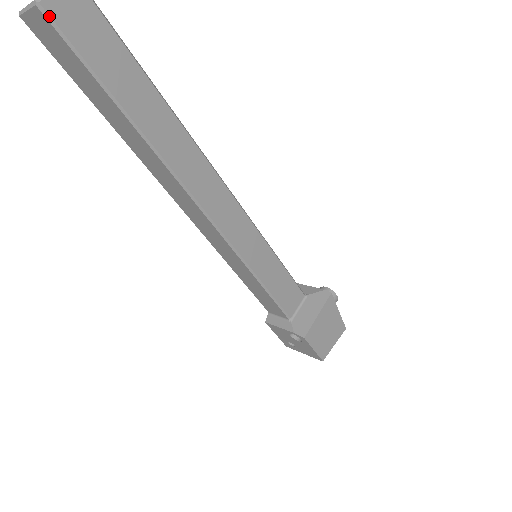
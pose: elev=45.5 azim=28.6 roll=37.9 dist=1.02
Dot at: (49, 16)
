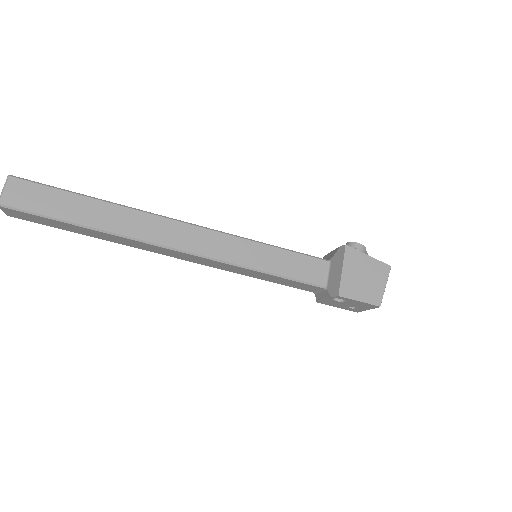
Dot at: (7, 206)
